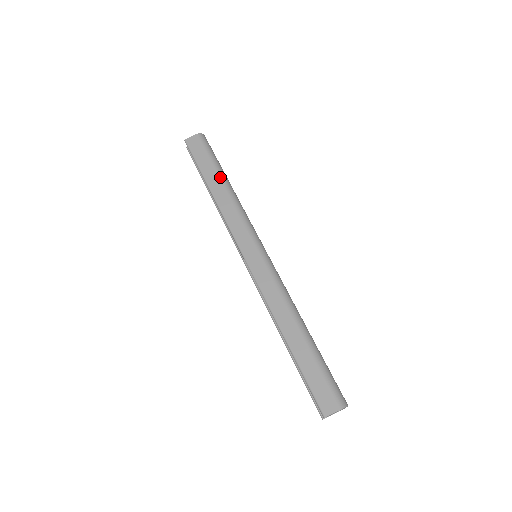
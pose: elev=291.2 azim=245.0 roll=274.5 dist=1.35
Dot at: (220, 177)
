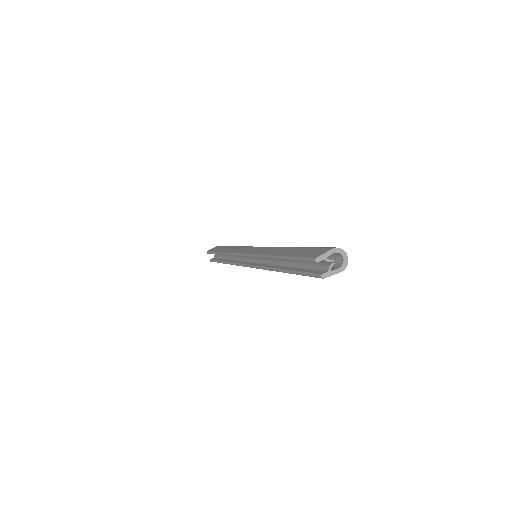
Dot at: (230, 246)
